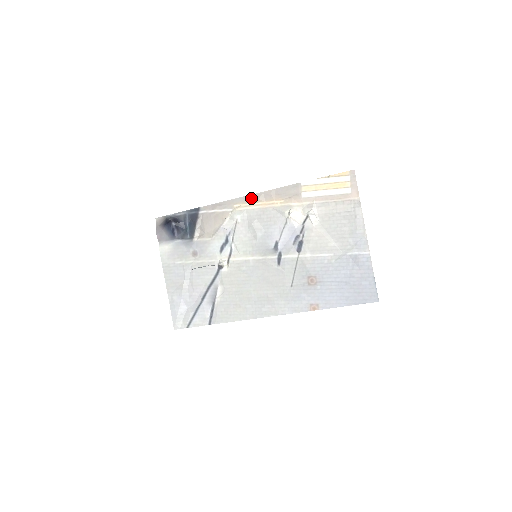
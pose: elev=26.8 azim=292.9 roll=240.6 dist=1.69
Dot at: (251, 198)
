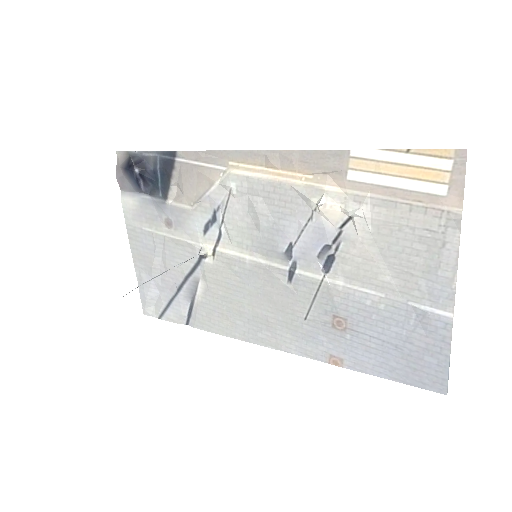
Dot at: (257, 156)
